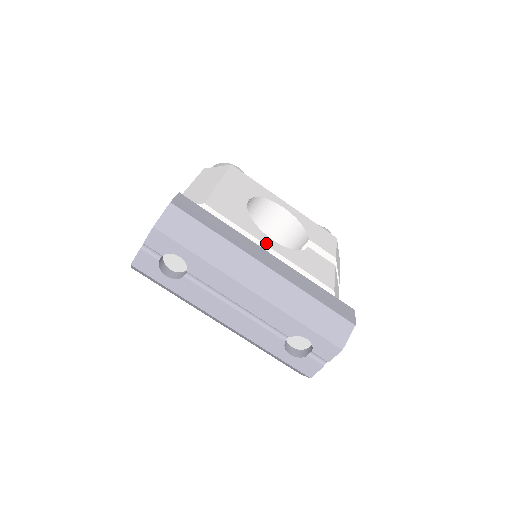
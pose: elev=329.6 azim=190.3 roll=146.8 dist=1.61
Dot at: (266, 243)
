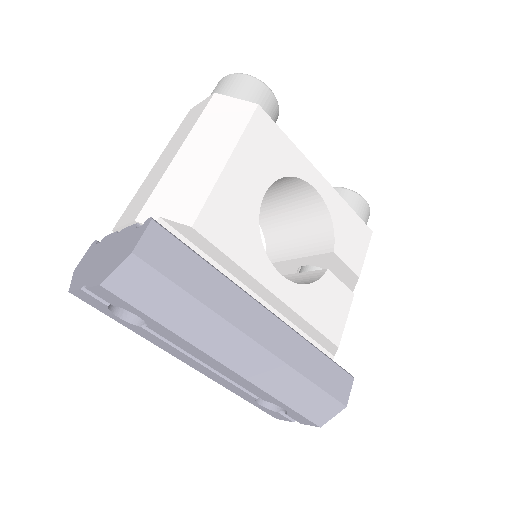
Dot at: (270, 286)
